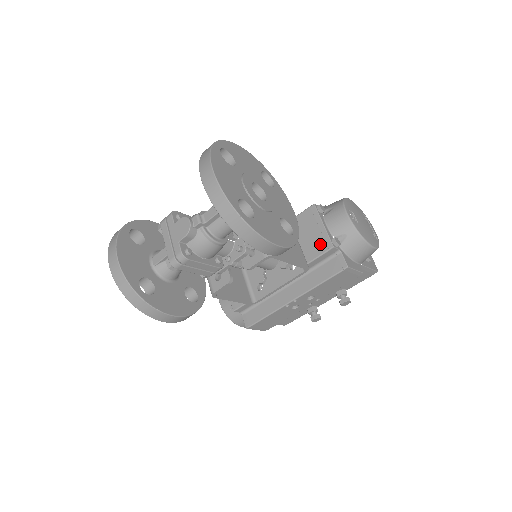
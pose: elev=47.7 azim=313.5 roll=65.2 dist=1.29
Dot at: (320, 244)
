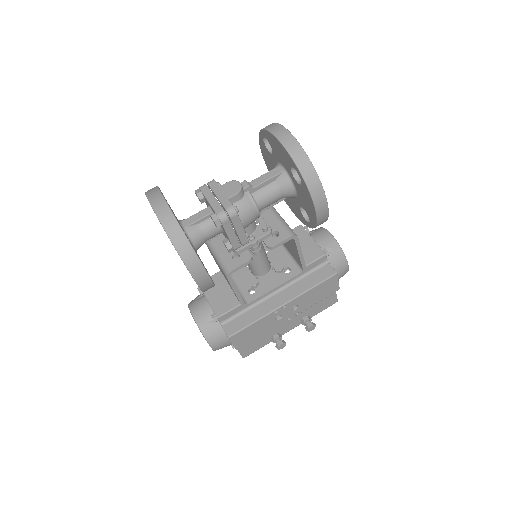
Dot at: (312, 253)
